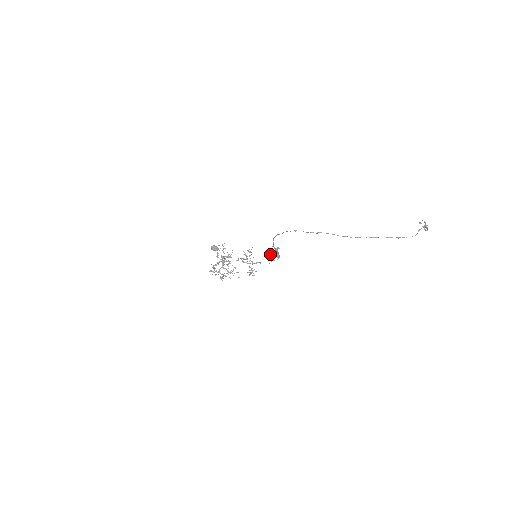
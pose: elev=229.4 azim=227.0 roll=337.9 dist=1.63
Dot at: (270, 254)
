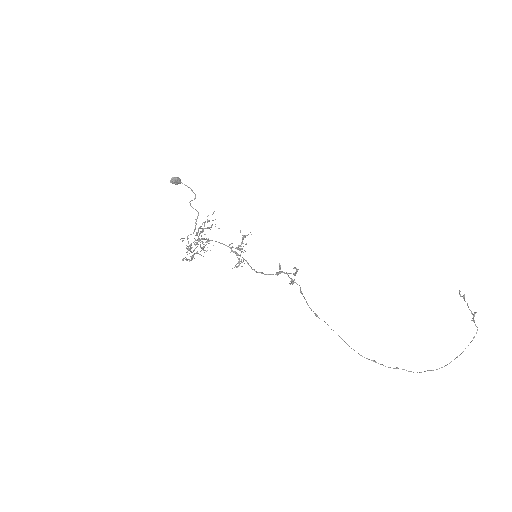
Dot at: (280, 269)
